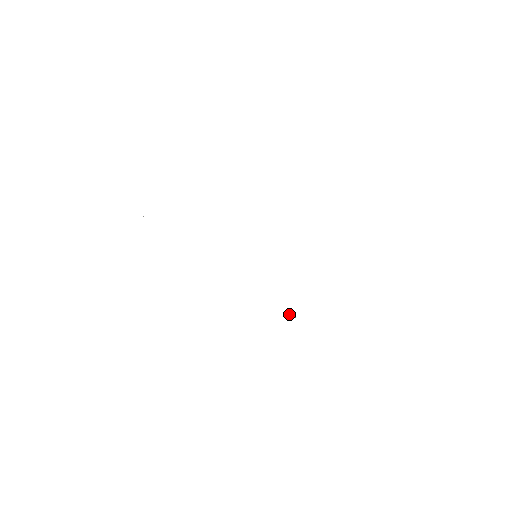
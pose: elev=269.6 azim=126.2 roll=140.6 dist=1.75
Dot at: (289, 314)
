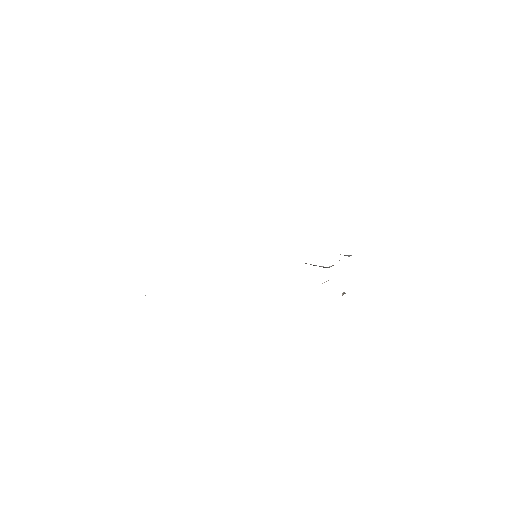
Dot at: occluded
